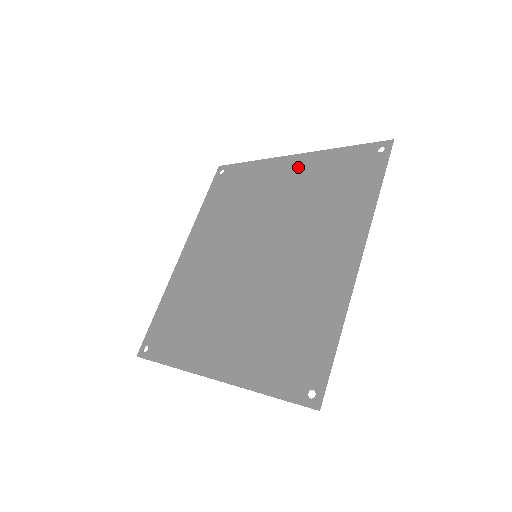
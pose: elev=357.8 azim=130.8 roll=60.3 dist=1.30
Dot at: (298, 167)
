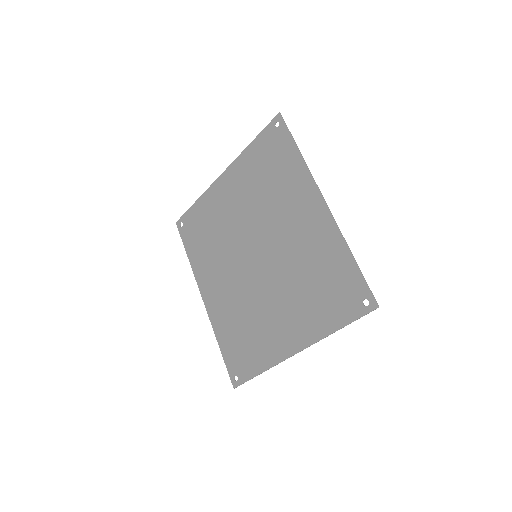
Dot at: (232, 179)
